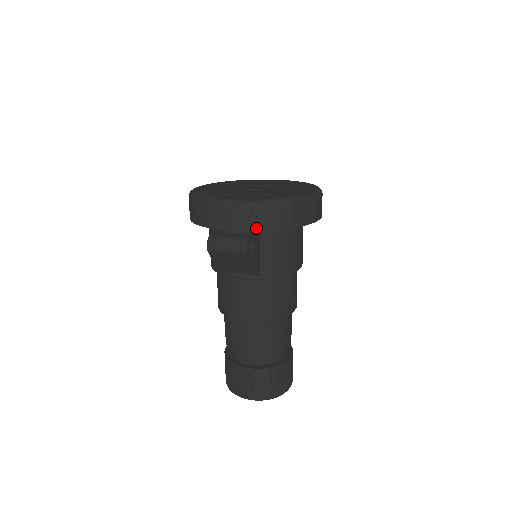
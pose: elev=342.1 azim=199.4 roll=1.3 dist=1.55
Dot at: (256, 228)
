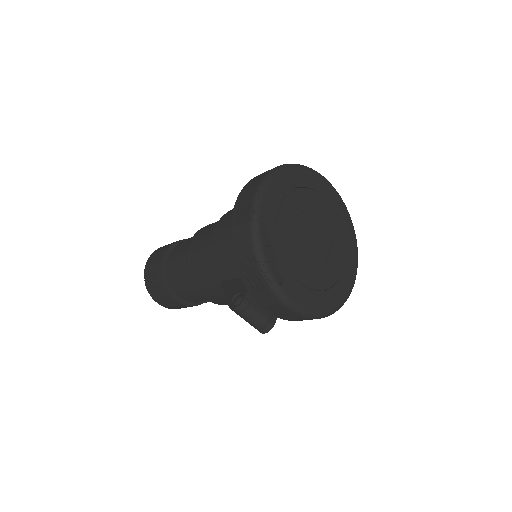
Dot at: (286, 319)
